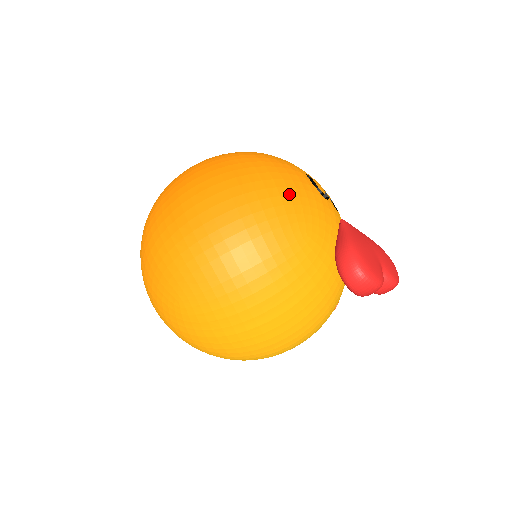
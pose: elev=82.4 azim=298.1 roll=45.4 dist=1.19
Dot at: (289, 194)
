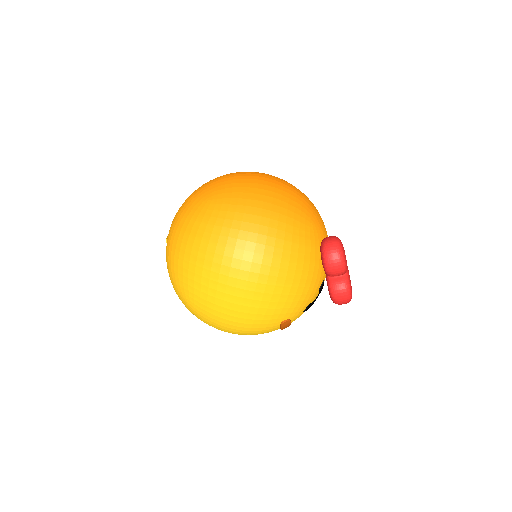
Dot at: (314, 207)
